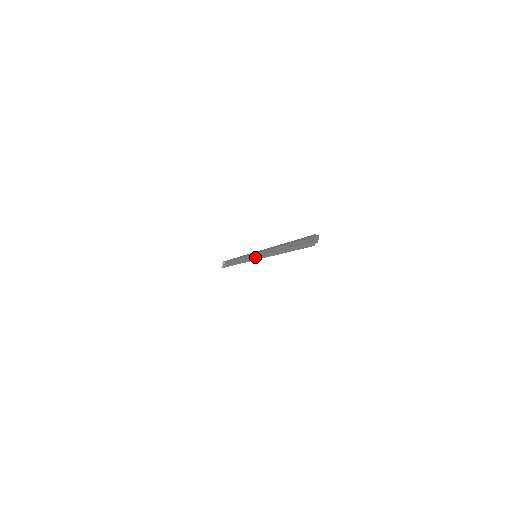
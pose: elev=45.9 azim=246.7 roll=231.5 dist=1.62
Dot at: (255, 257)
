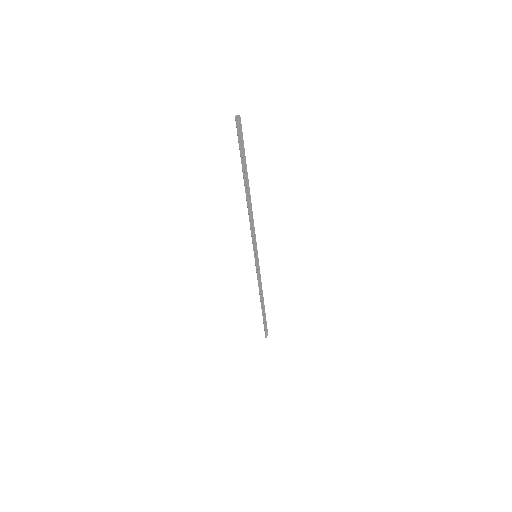
Dot at: occluded
